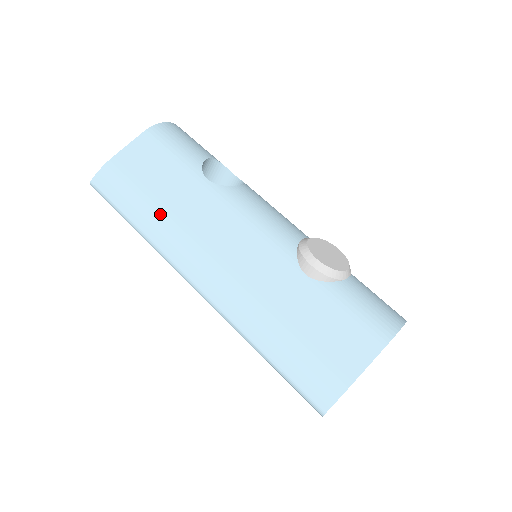
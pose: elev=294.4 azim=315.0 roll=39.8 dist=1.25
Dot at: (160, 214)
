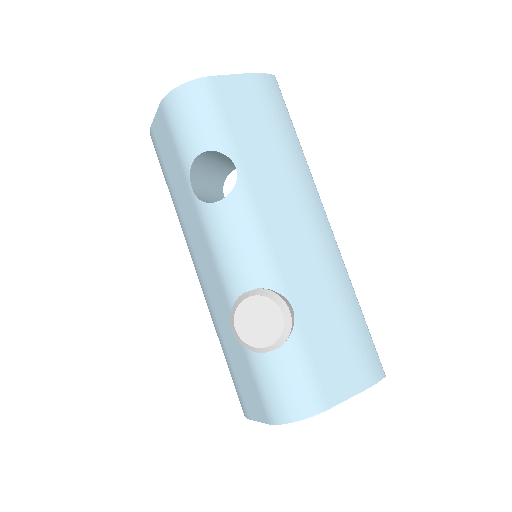
Dot at: (175, 203)
